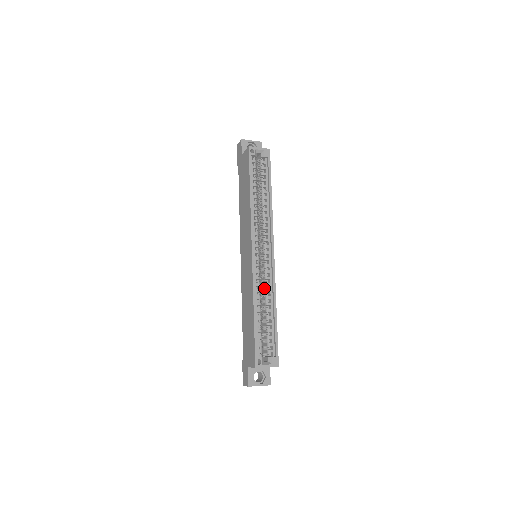
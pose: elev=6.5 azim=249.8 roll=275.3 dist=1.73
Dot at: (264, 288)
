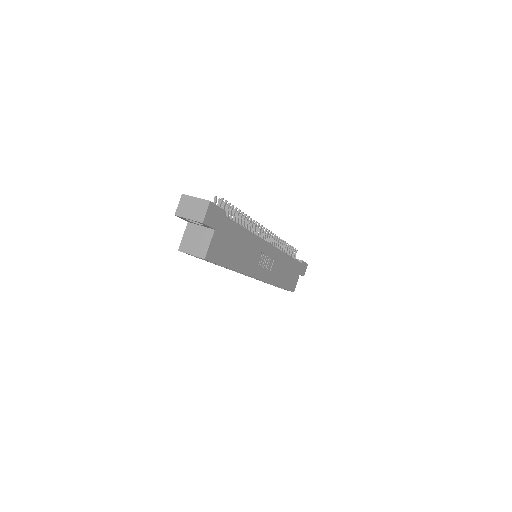
Dot at: occluded
